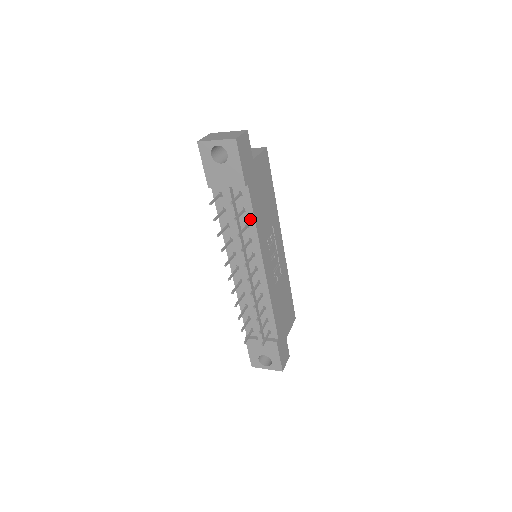
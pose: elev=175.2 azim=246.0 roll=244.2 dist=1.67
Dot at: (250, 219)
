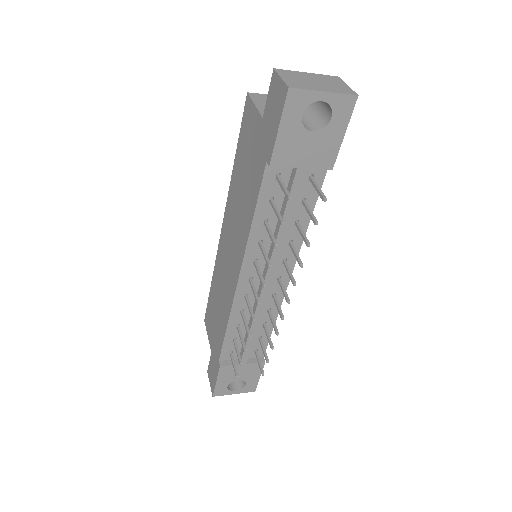
Dot at: (305, 214)
